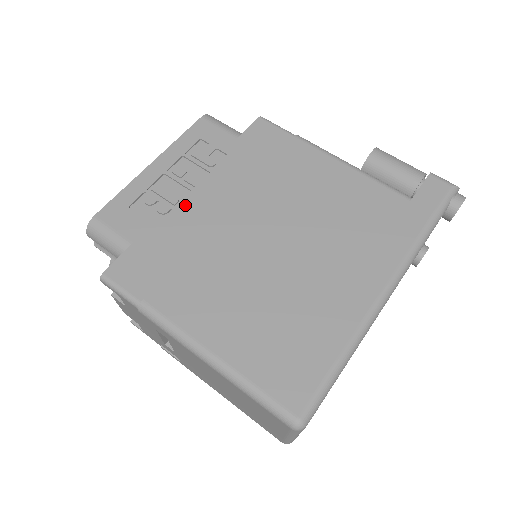
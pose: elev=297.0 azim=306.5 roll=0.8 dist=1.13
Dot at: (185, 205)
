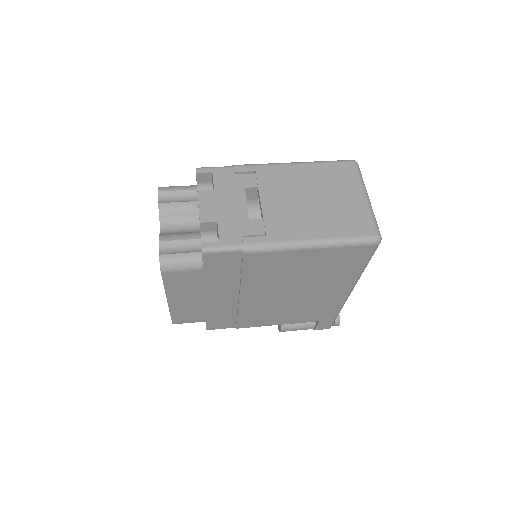
Dot at: occluded
